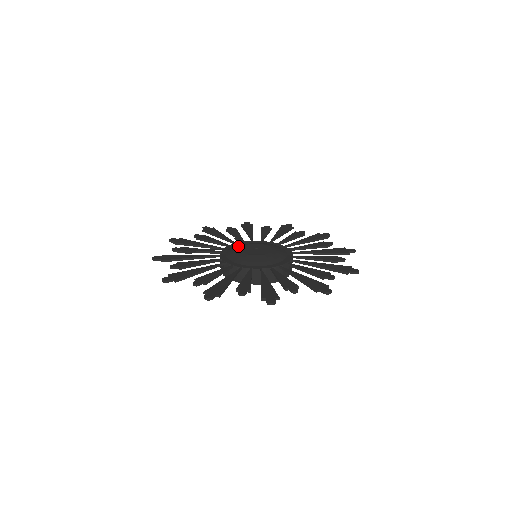
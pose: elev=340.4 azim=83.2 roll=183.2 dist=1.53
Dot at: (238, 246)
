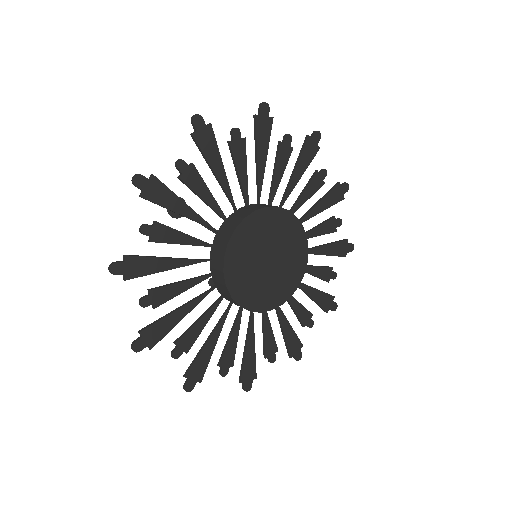
Dot at: occluded
